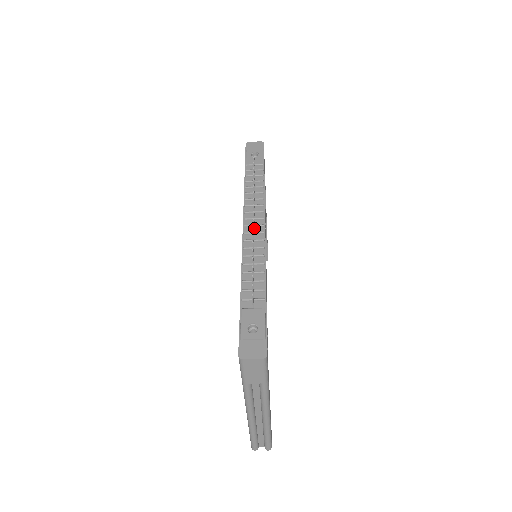
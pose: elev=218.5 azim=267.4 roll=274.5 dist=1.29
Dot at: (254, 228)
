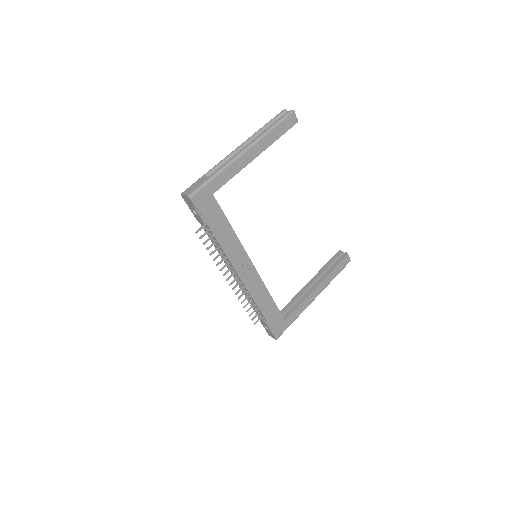
Dot at: (236, 276)
